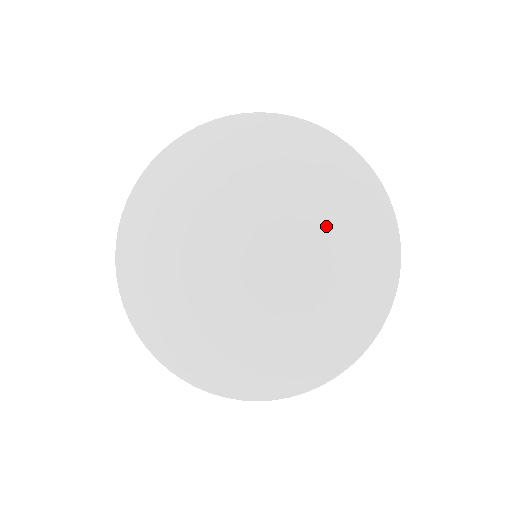
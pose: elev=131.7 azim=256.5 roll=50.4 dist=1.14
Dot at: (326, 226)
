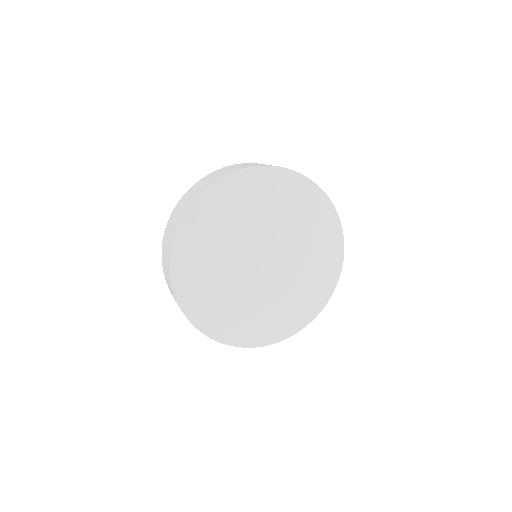
Dot at: (305, 233)
